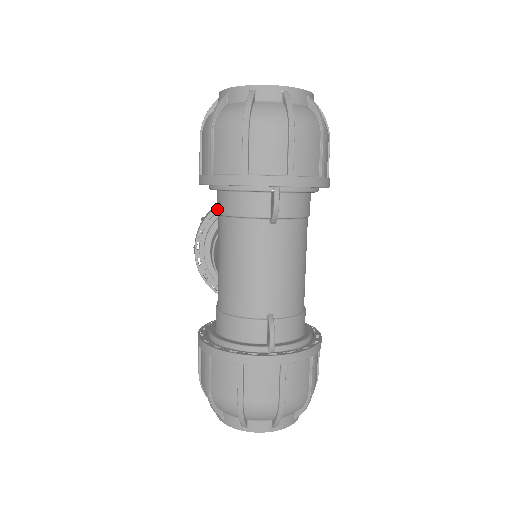
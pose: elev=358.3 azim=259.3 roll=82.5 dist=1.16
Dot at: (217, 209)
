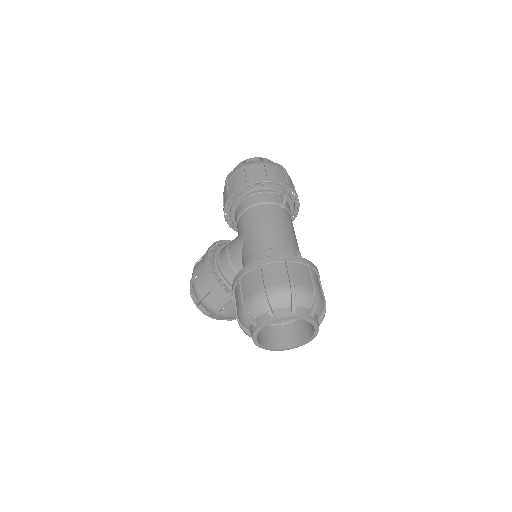
Dot at: (243, 209)
